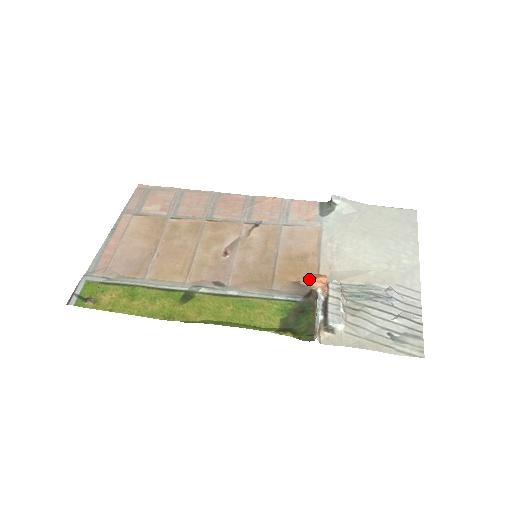
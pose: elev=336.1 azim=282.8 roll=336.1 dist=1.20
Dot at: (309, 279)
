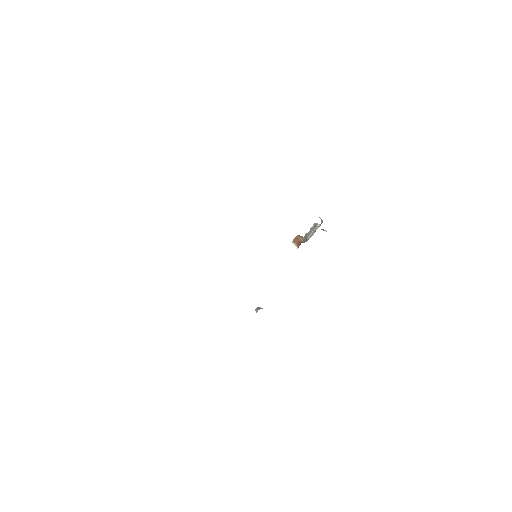
Dot at: occluded
